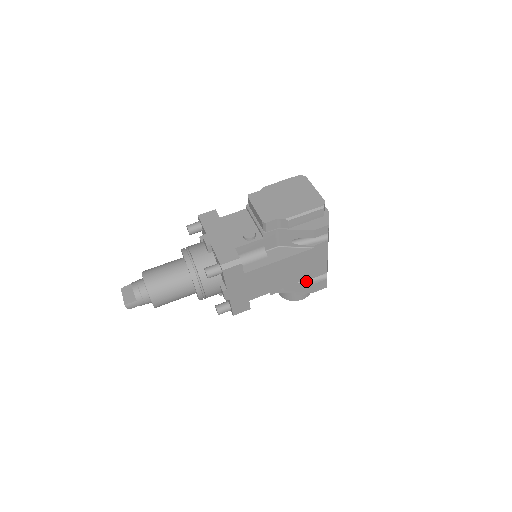
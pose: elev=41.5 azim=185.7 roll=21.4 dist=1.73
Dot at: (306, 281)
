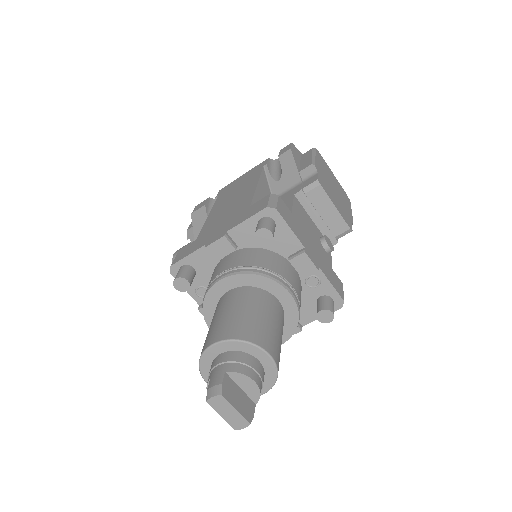
Dot at: occluded
